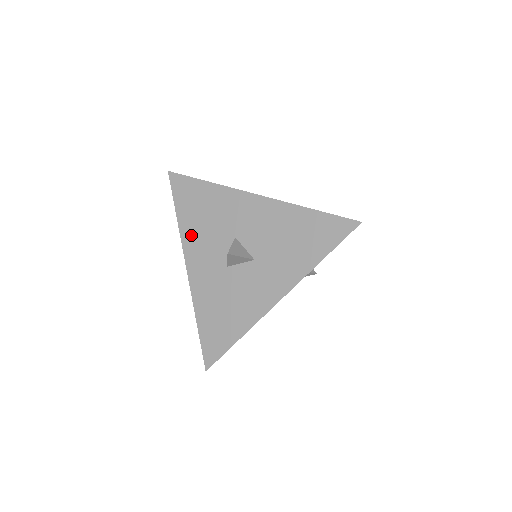
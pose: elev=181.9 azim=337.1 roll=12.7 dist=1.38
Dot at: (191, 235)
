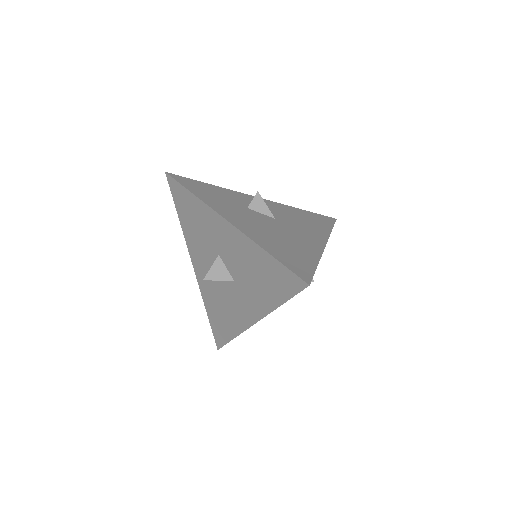
Dot at: (190, 239)
